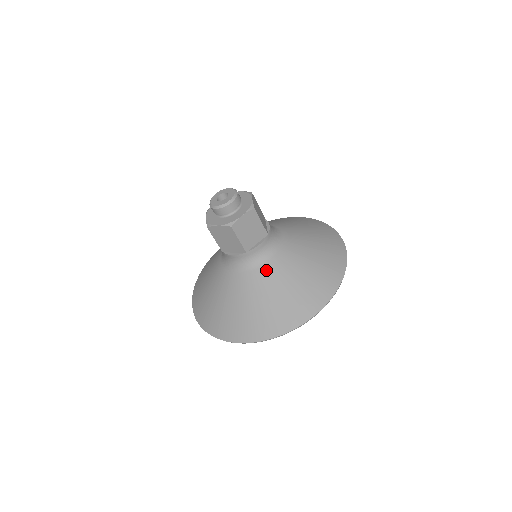
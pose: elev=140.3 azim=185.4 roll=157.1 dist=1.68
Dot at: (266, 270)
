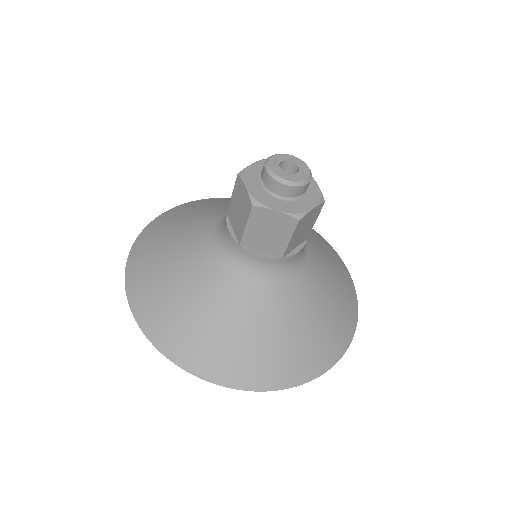
Dot at: (293, 288)
